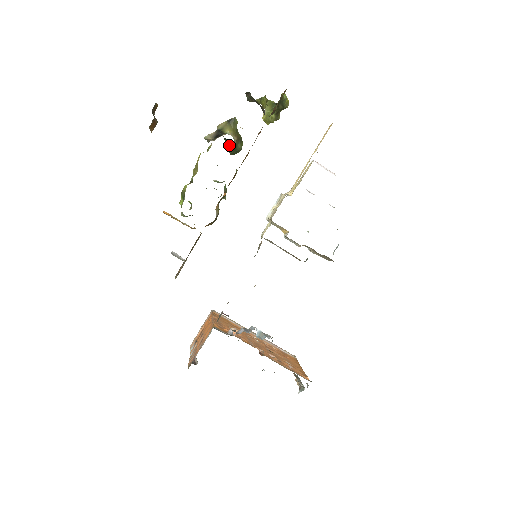
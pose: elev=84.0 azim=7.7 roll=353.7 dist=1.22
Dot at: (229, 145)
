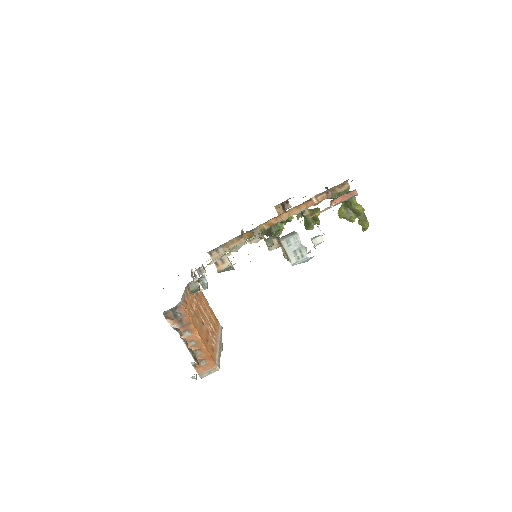
Dot at: (304, 218)
